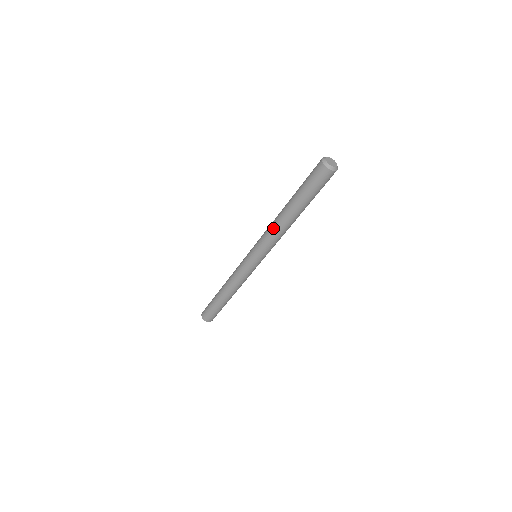
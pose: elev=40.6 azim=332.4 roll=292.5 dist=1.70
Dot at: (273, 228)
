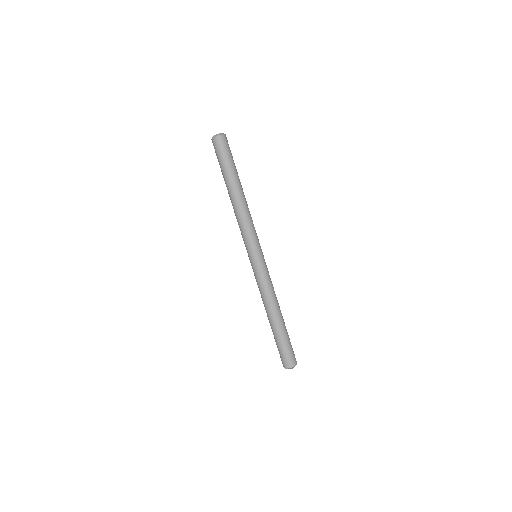
Dot at: (241, 214)
